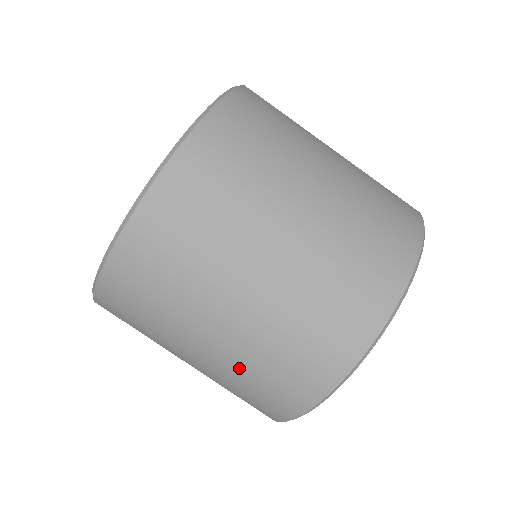
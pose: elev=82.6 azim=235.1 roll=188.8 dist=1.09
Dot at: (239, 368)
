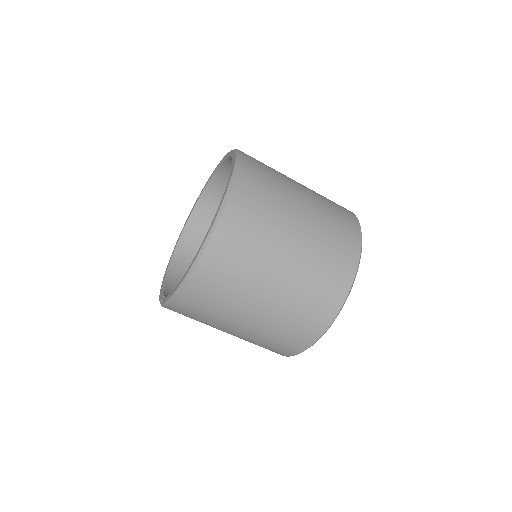
Dot at: (272, 327)
